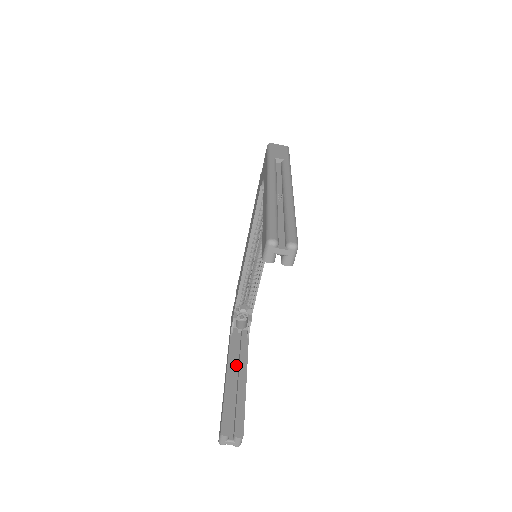
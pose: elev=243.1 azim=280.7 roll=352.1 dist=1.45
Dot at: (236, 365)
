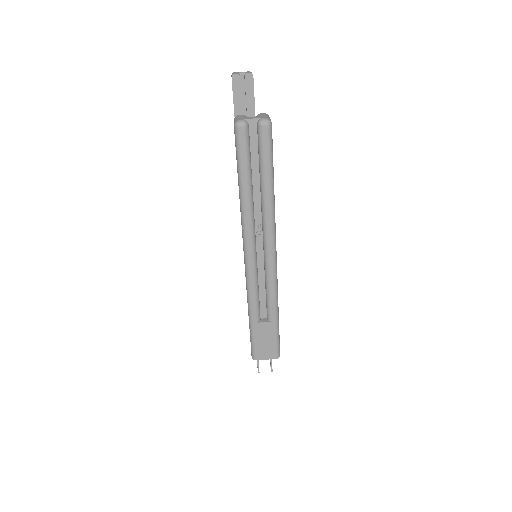
Dot at: (259, 255)
